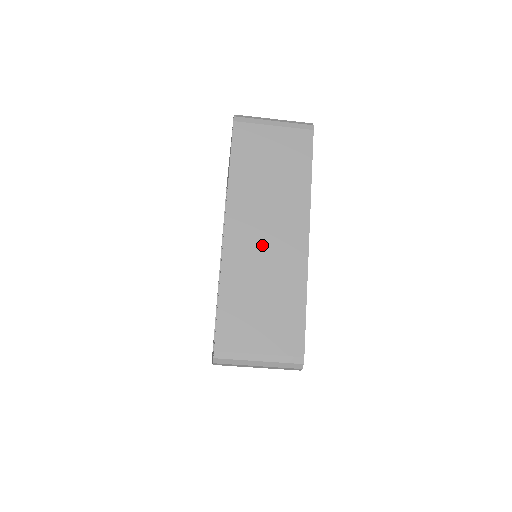
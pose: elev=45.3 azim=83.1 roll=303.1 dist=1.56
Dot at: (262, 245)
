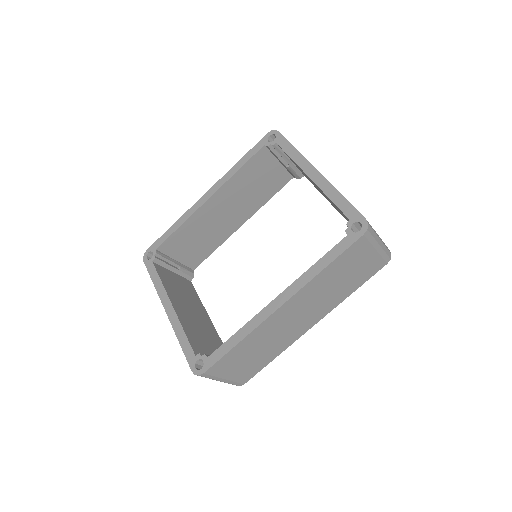
Dot at: (288, 323)
